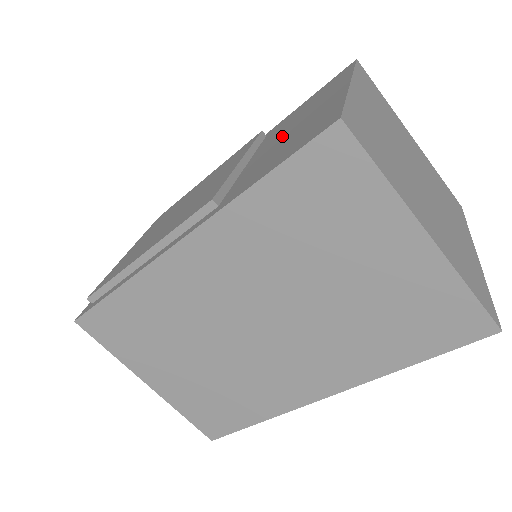
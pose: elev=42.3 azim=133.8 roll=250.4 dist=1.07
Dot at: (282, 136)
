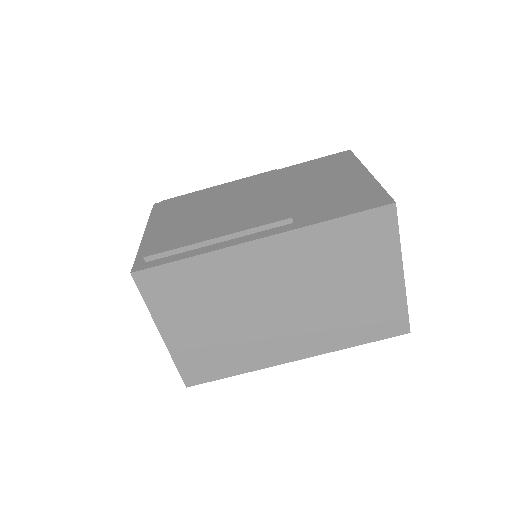
Dot at: (317, 186)
